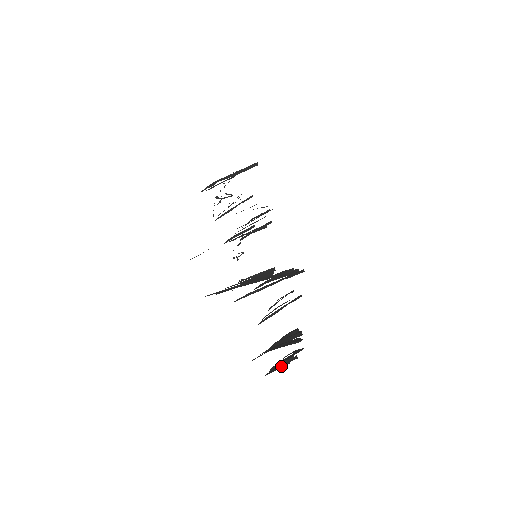
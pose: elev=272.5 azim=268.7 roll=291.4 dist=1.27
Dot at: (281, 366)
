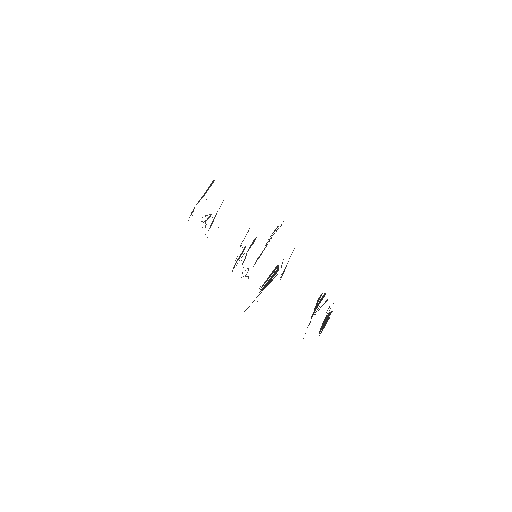
Dot at: (325, 325)
